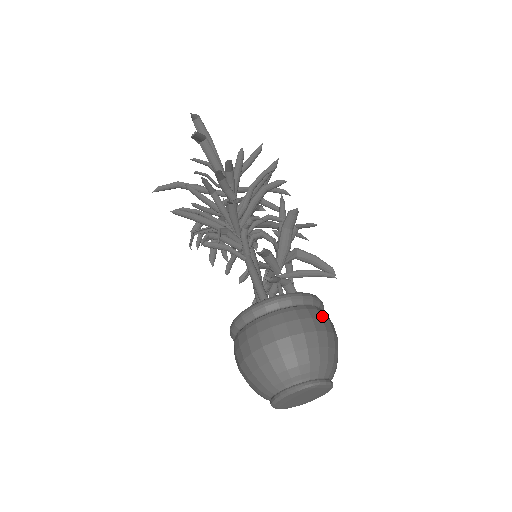
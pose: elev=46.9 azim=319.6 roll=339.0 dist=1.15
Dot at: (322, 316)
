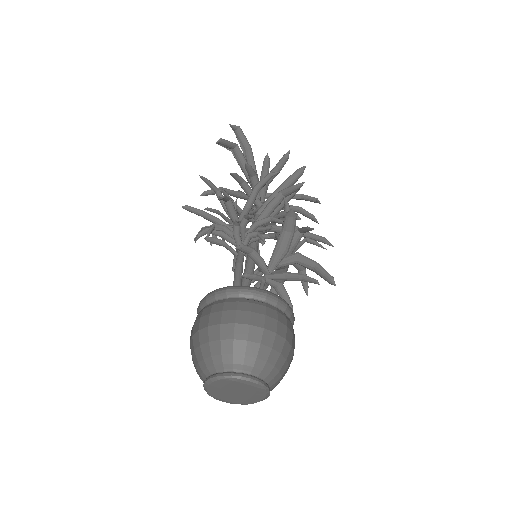
Dot at: (268, 313)
